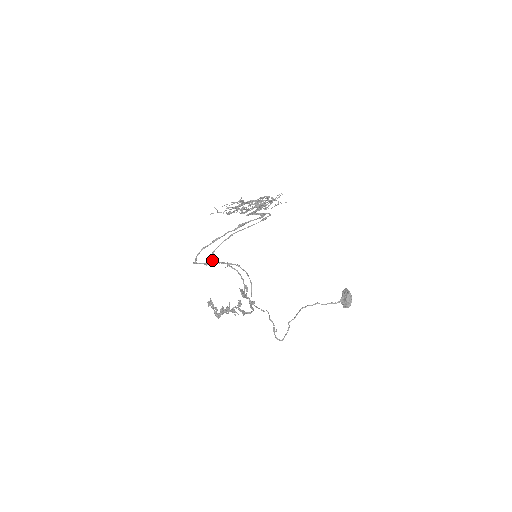
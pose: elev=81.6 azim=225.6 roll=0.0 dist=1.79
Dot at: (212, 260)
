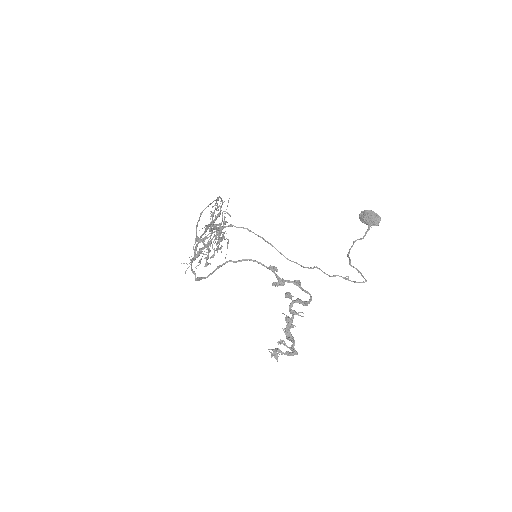
Dot at: (201, 241)
